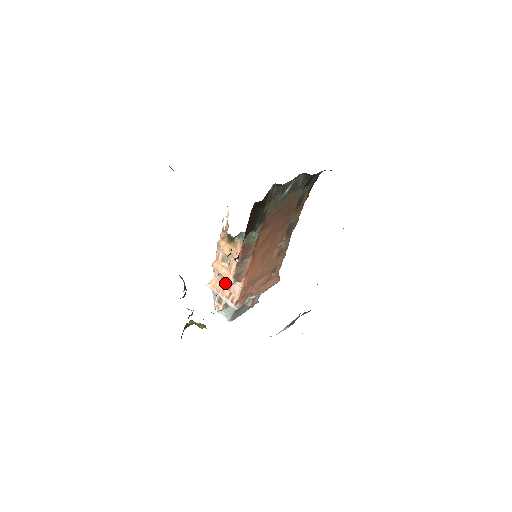
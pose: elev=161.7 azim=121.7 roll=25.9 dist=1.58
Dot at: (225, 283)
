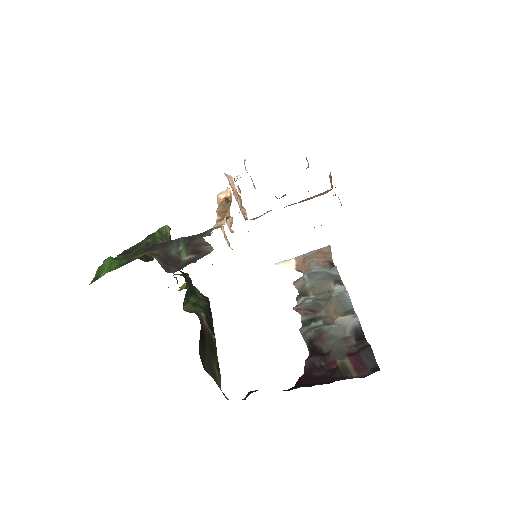
Dot at: (240, 197)
